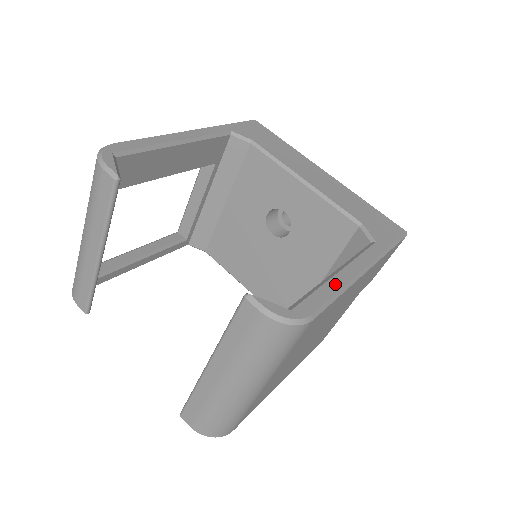
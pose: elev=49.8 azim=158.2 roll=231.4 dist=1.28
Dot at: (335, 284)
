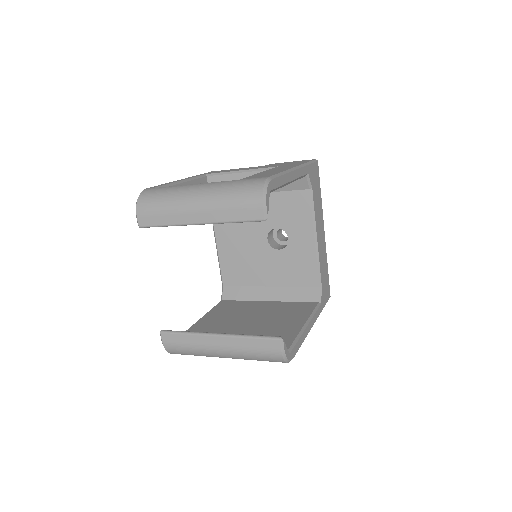
Dot at: (304, 336)
